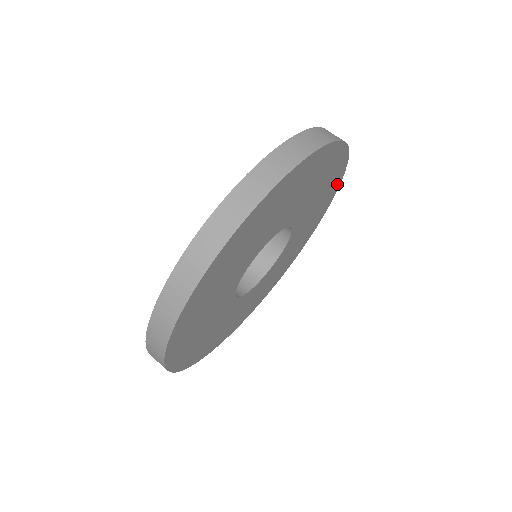
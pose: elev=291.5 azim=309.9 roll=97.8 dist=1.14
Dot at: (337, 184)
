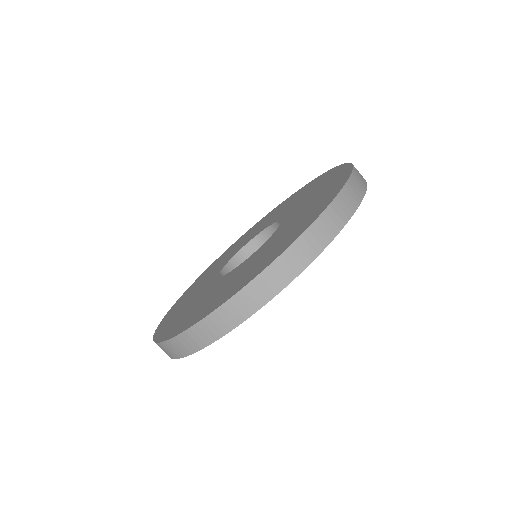
Dot at: occluded
